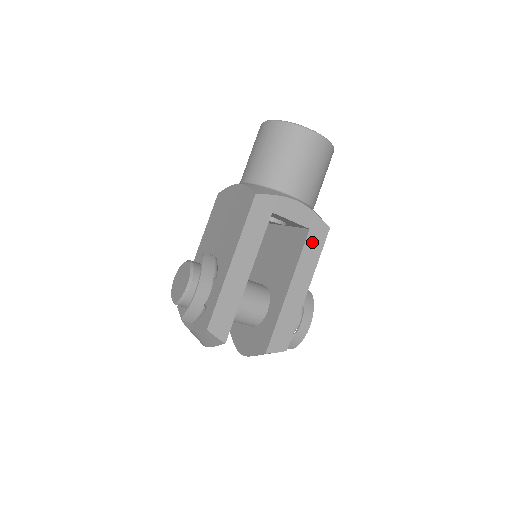
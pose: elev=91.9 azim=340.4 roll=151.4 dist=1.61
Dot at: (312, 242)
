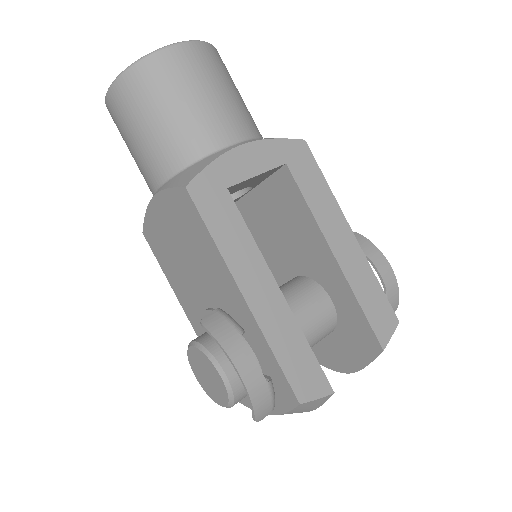
Dot at: (303, 176)
